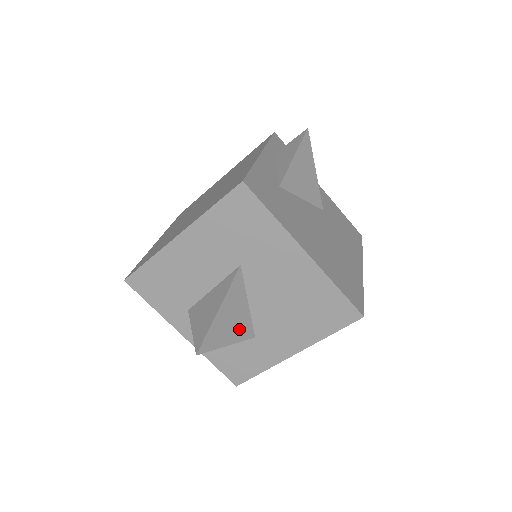
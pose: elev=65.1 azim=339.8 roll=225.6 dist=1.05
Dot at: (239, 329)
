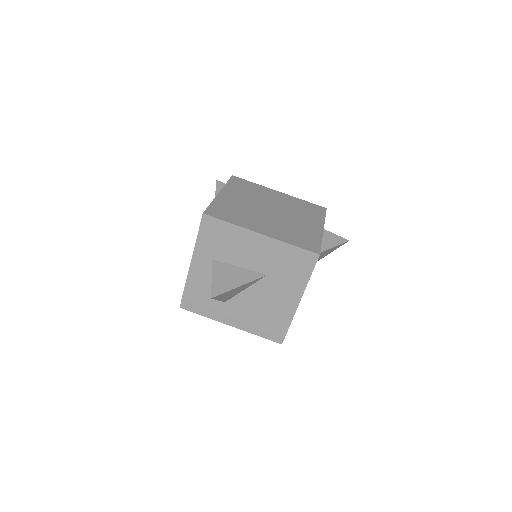
Dot at: (229, 296)
